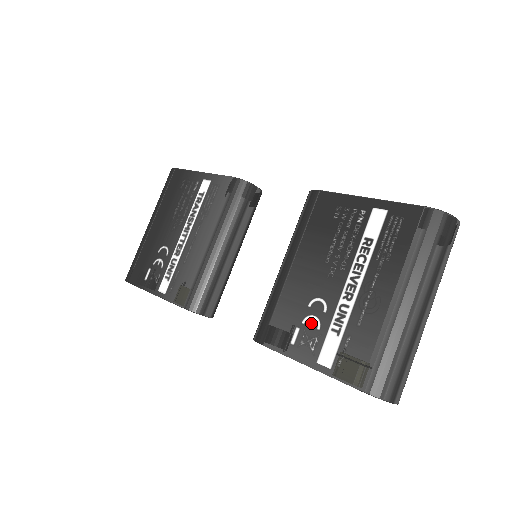
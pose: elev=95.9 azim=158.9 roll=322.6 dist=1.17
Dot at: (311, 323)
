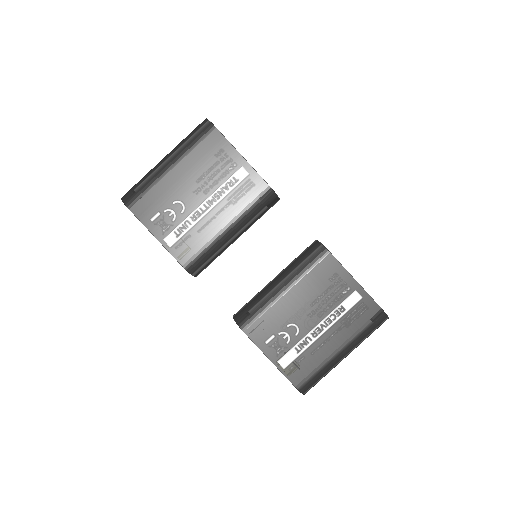
Dot at: (284, 337)
